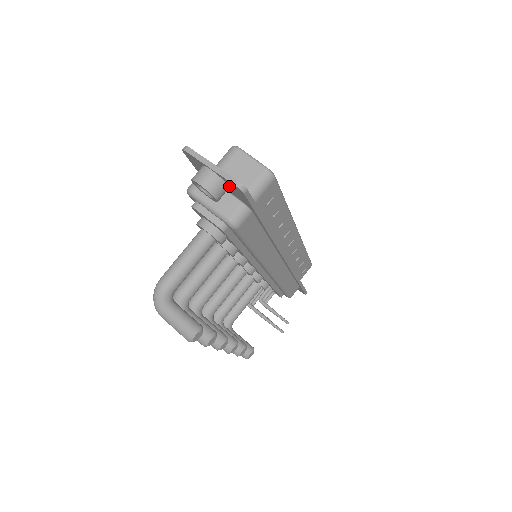
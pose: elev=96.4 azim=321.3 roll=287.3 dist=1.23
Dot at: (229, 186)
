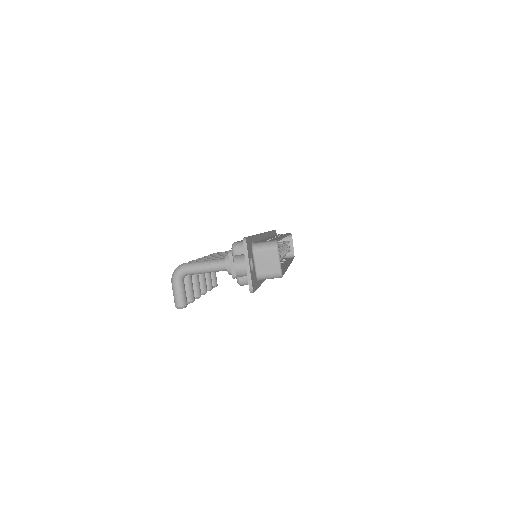
Dot at: occluded
